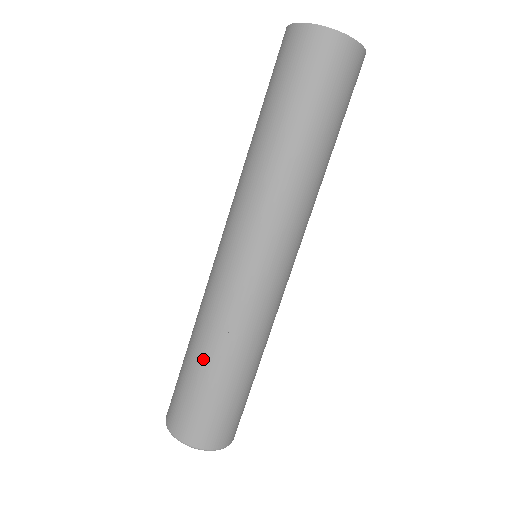
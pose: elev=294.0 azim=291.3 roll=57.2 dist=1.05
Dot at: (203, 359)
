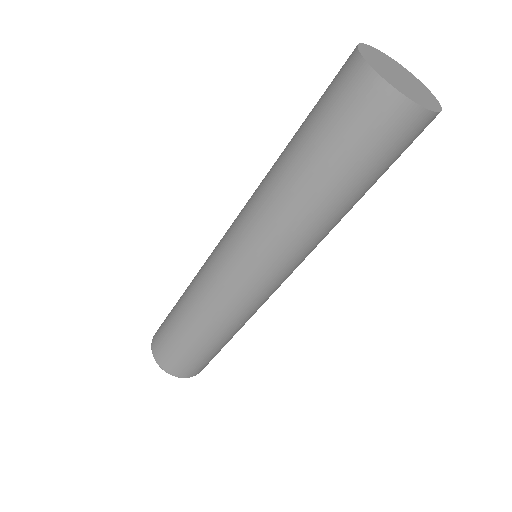
Dot at: (187, 326)
